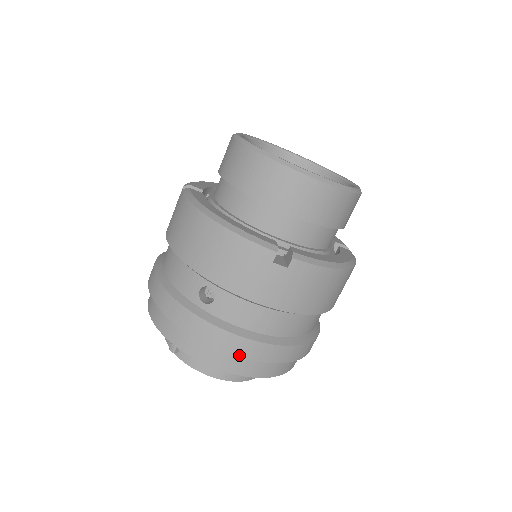
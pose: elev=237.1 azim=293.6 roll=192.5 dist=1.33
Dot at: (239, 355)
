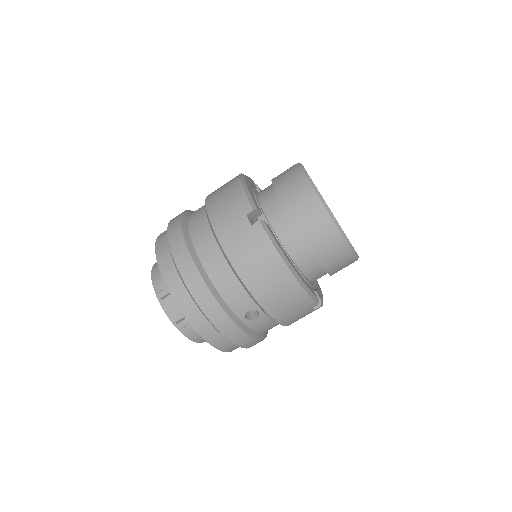
Dot at: occluded
